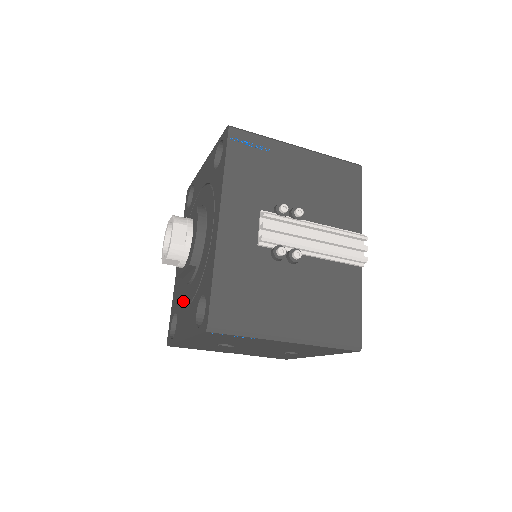
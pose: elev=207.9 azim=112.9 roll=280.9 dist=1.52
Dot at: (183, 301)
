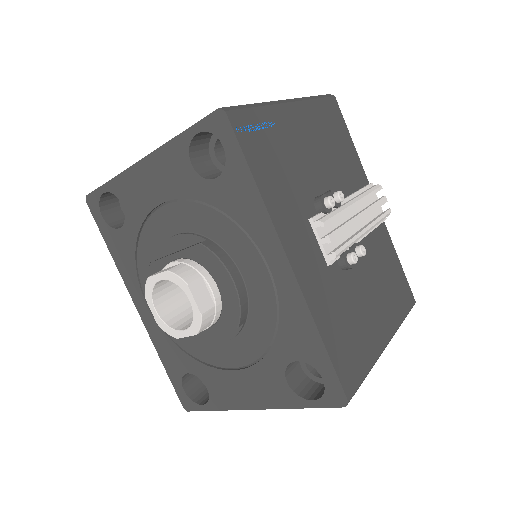
Dot at: (212, 362)
